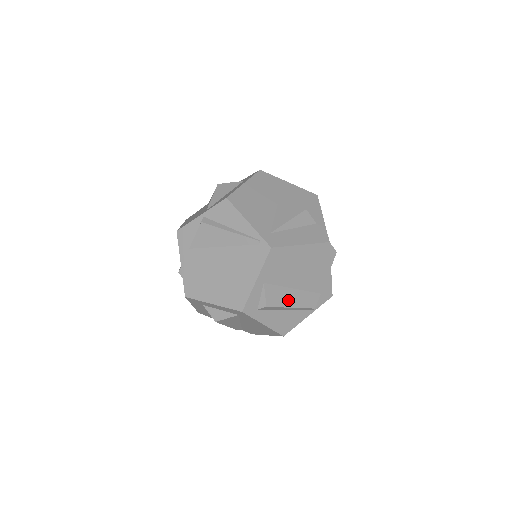
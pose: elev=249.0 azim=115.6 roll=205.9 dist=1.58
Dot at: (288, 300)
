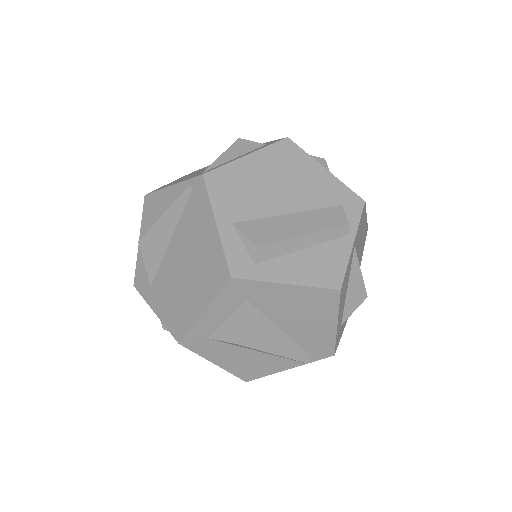
Dot at: (291, 229)
